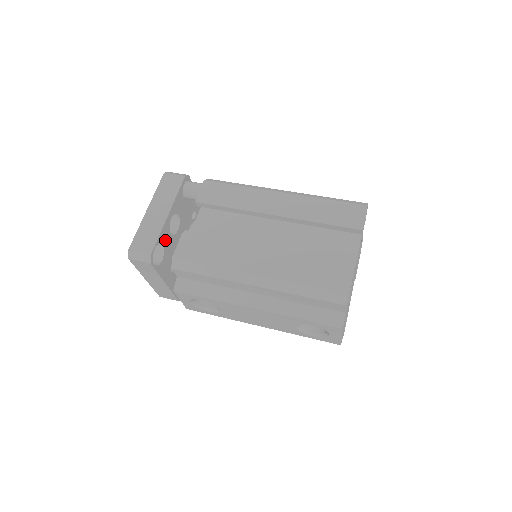
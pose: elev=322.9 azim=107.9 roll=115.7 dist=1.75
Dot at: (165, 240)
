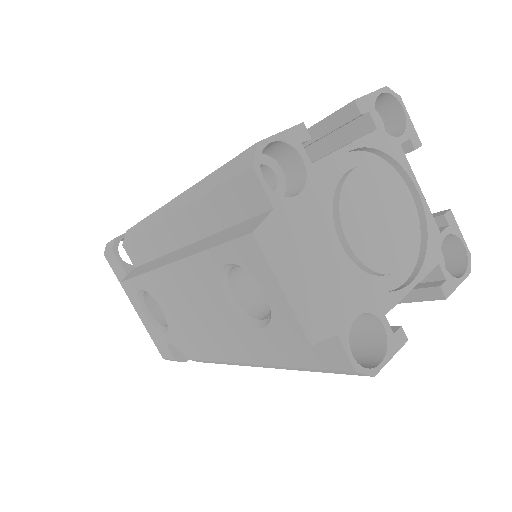
Dot at: occluded
